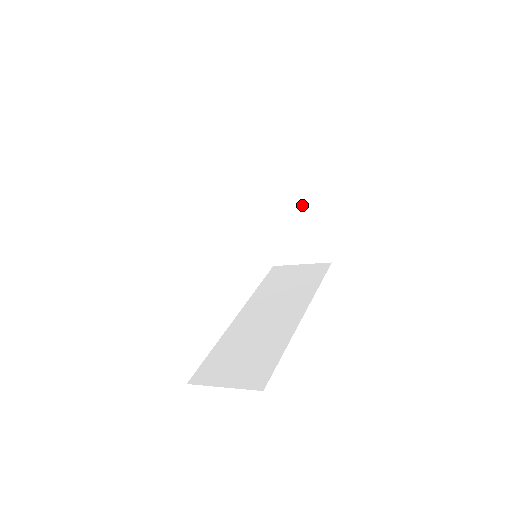
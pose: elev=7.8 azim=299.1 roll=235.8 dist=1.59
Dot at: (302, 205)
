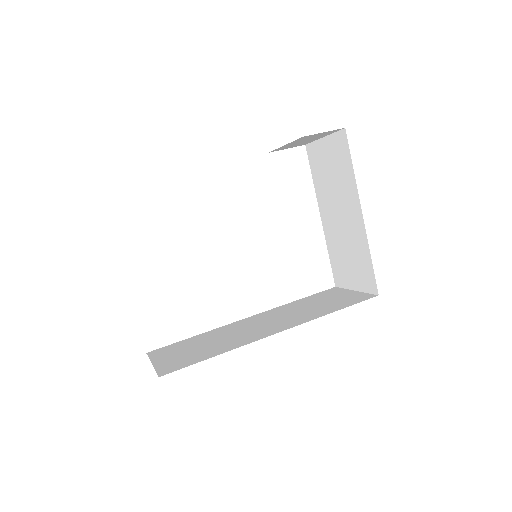
Dot at: (352, 217)
